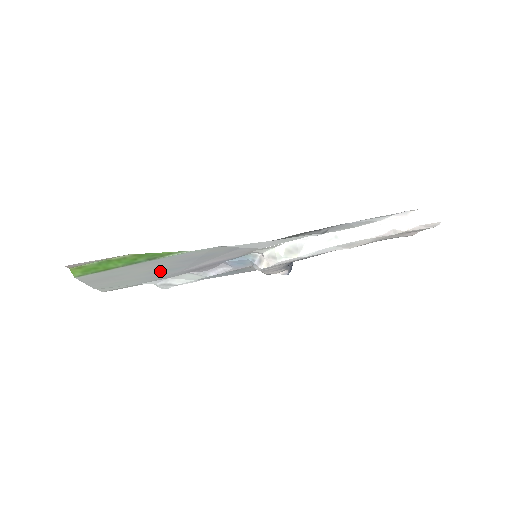
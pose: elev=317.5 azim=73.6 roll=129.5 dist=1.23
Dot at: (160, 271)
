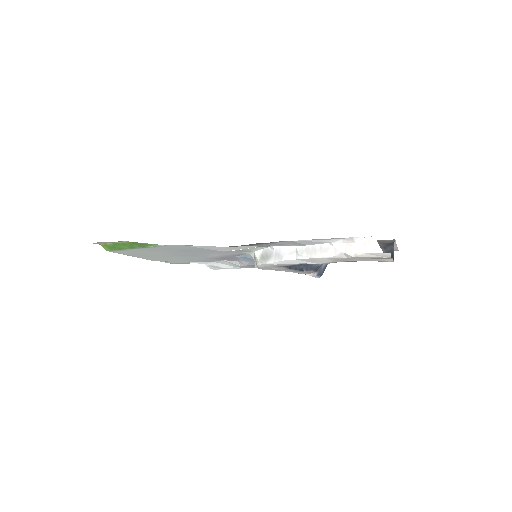
Dot at: (181, 256)
